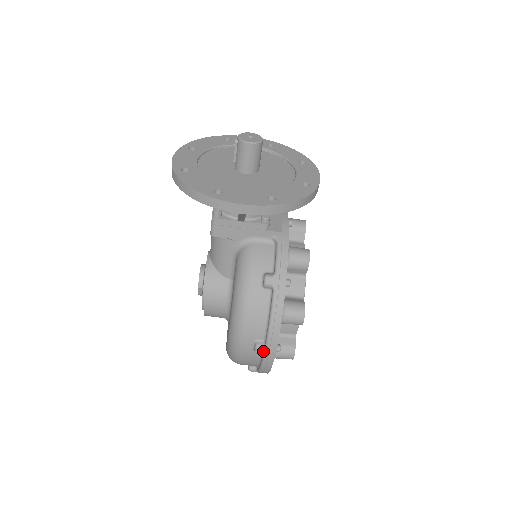
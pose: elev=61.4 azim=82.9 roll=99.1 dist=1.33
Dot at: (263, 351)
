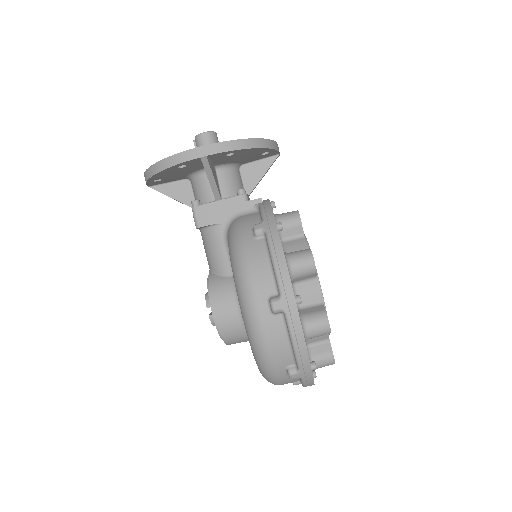
Dot at: (280, 304)
